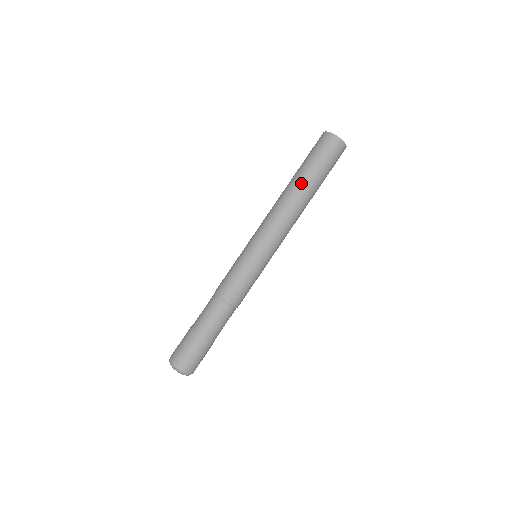
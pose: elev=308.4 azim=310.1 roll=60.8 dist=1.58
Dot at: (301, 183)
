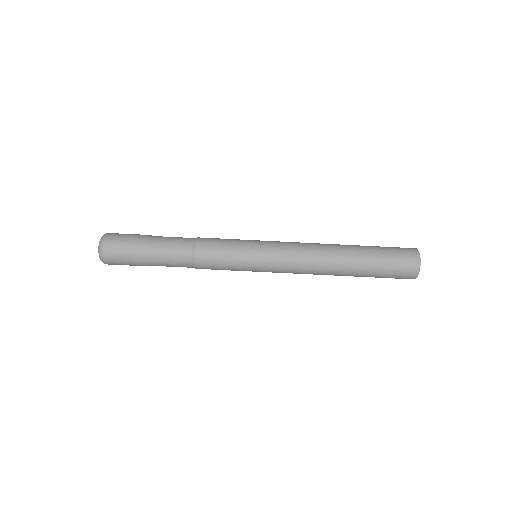
Dot at: (350, 245)
